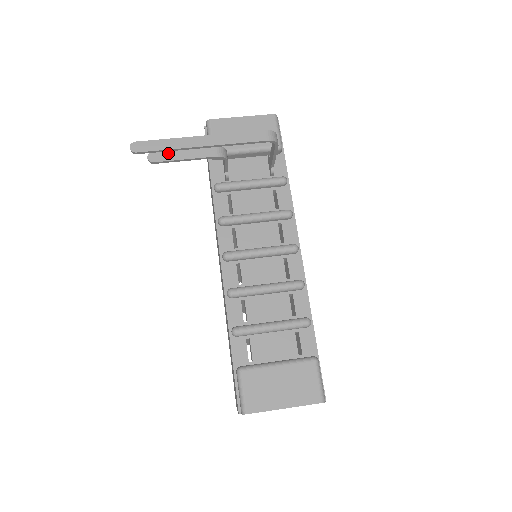
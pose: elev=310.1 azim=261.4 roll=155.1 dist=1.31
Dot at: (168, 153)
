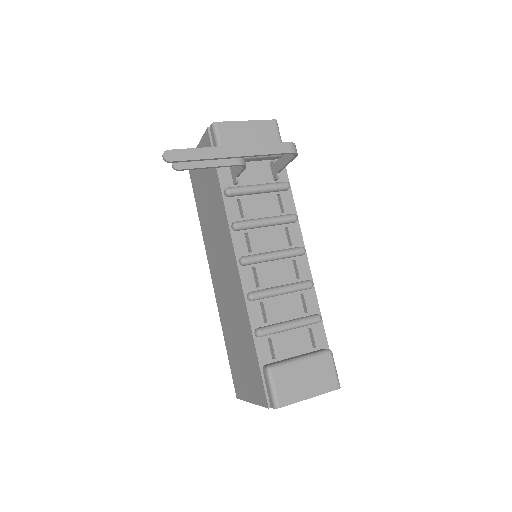
Dot at: occluded
